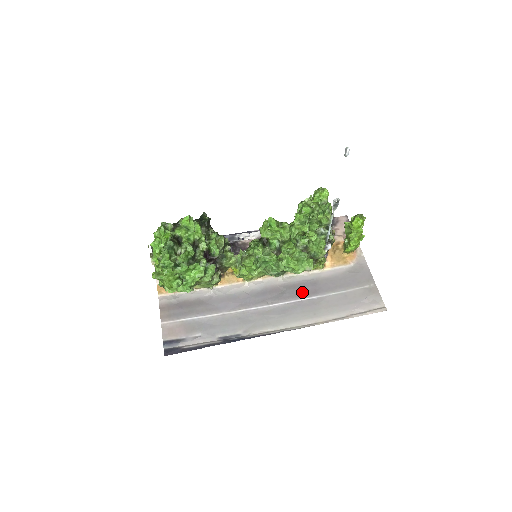
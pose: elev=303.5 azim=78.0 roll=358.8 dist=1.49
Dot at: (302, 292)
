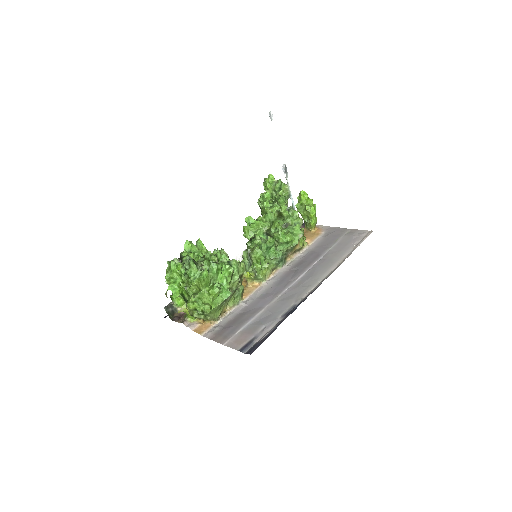
Dot at: (309, 261)
